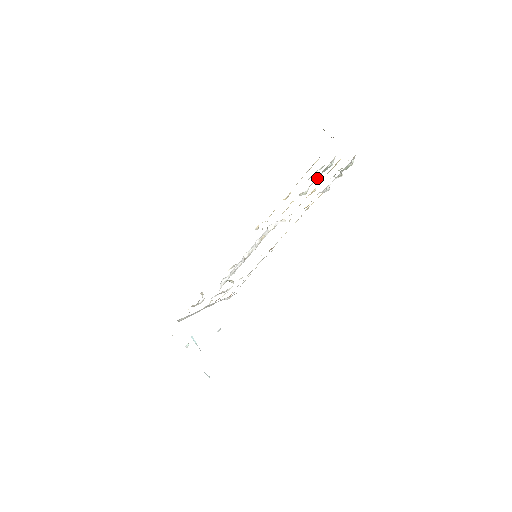
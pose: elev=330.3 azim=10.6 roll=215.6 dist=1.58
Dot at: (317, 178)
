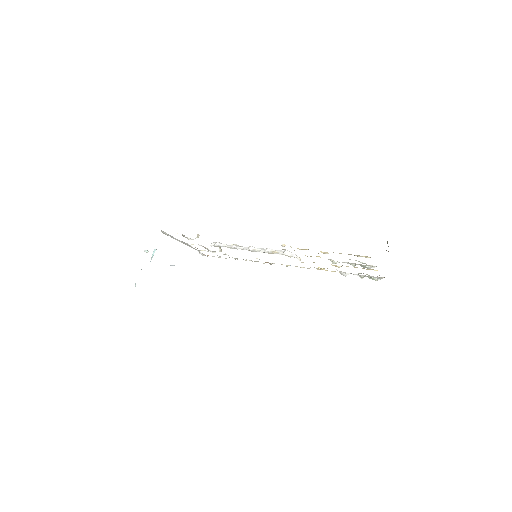
Dot at: (352, 264)
